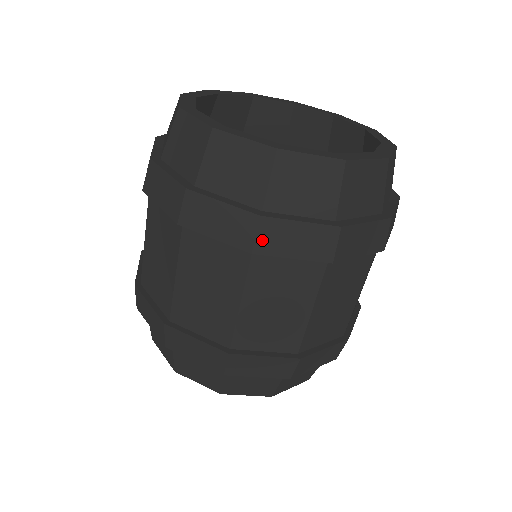
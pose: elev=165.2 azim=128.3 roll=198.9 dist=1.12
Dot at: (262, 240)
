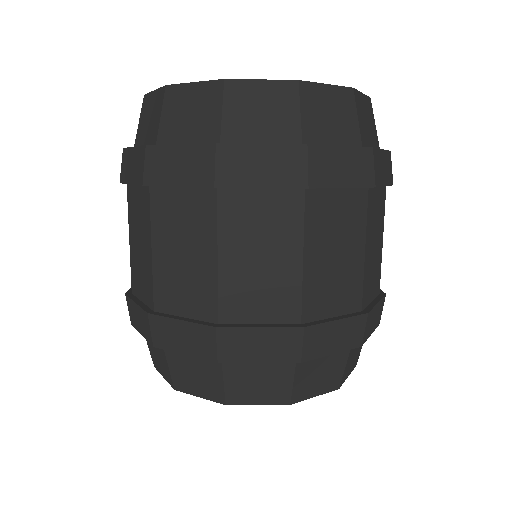
Dot at: (149, 170)
